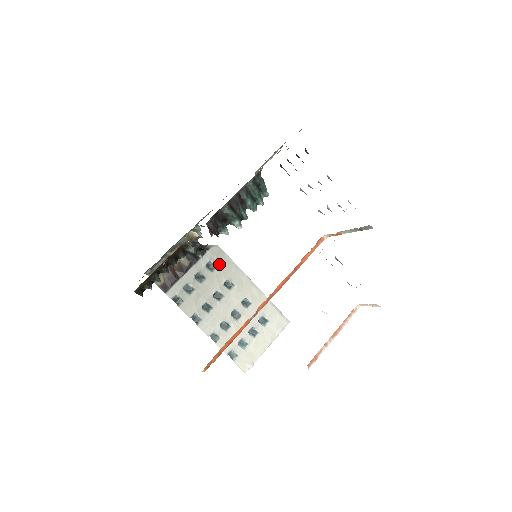
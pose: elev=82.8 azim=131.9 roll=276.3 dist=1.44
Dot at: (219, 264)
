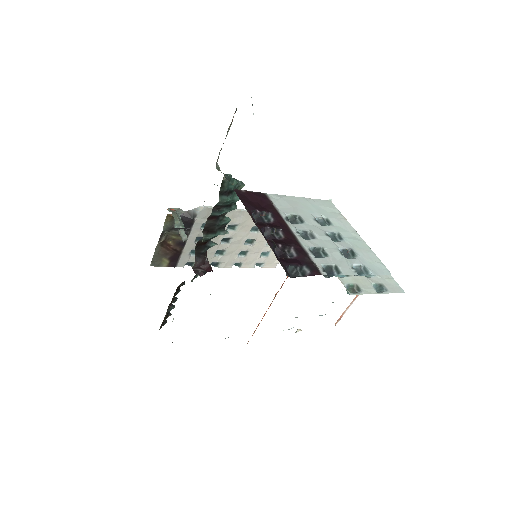
Dot at: occluded
